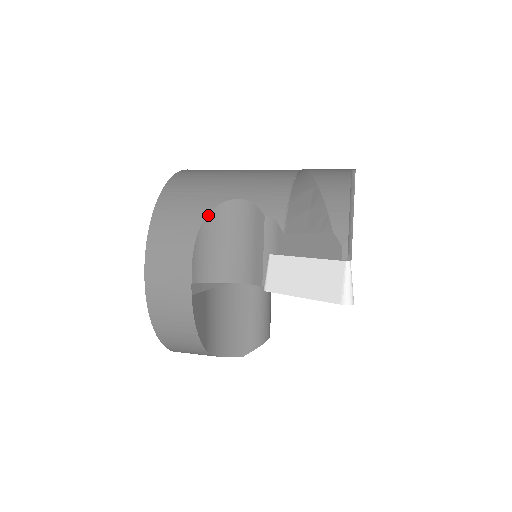
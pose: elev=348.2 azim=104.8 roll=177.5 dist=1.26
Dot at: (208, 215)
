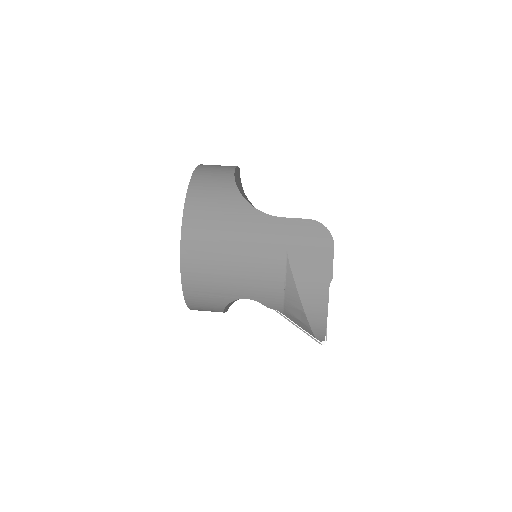
Dot at: occluded
